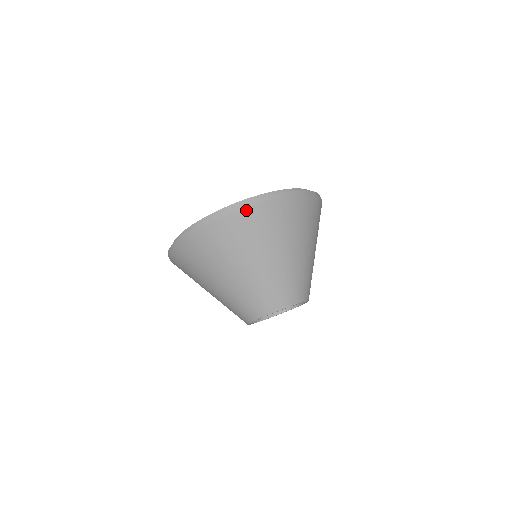
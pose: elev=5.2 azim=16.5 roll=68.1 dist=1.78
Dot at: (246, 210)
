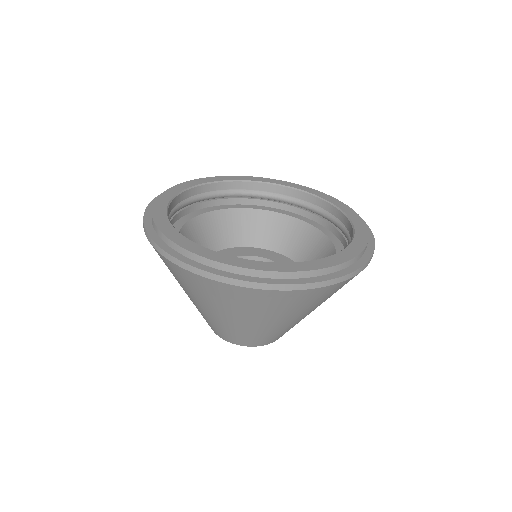
Dot at: (160, 253)
